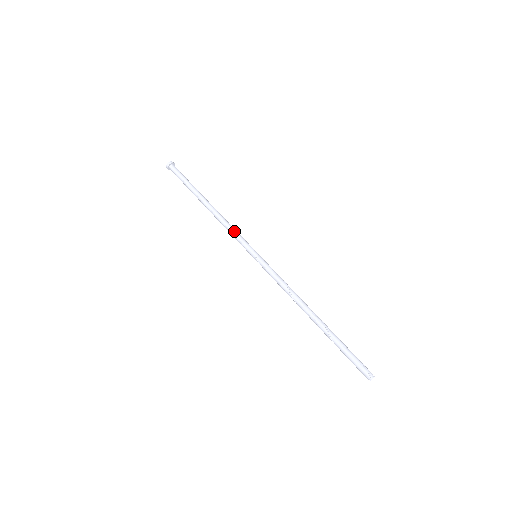
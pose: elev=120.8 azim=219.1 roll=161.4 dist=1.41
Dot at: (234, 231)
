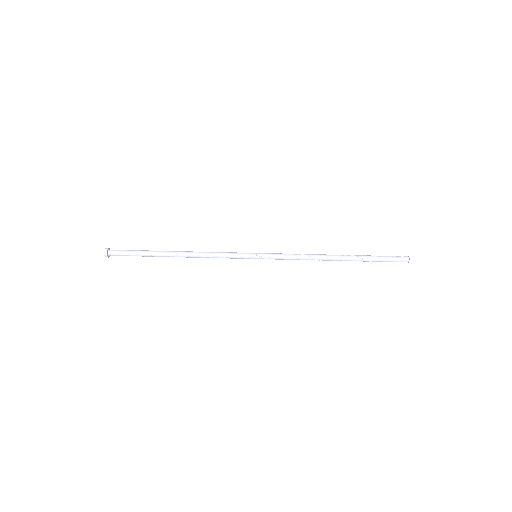
Dot at: (221, 253)
